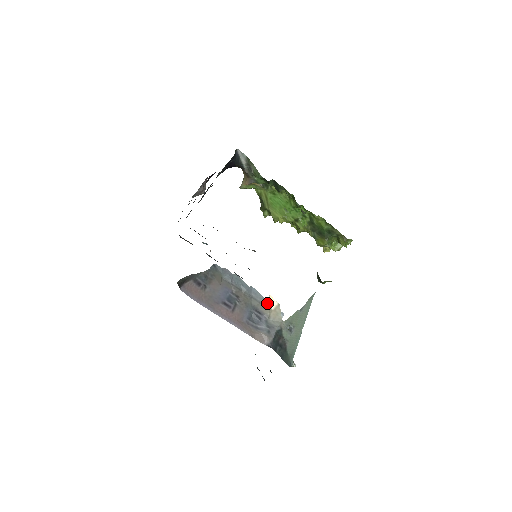
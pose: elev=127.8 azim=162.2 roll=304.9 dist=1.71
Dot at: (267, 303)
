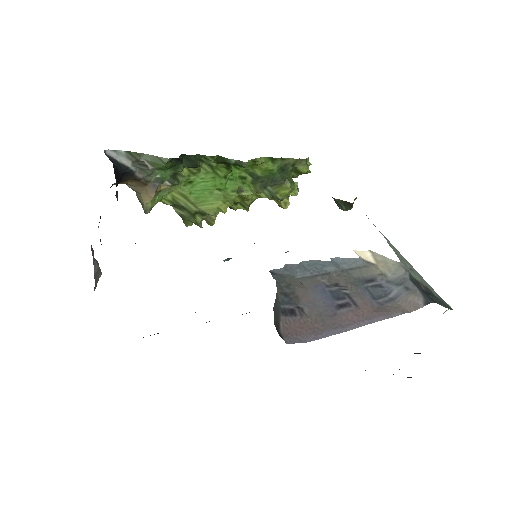
Dot at: (364, 261)
